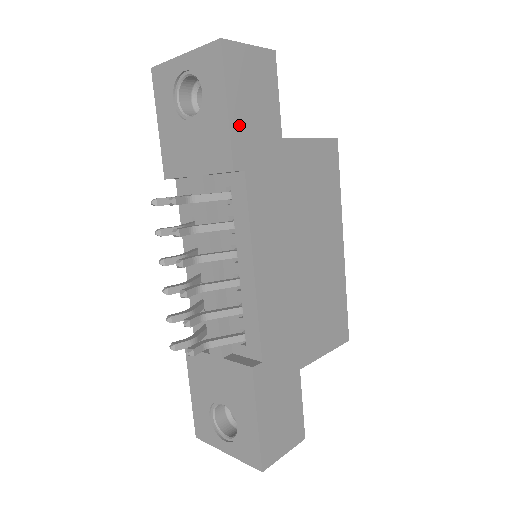
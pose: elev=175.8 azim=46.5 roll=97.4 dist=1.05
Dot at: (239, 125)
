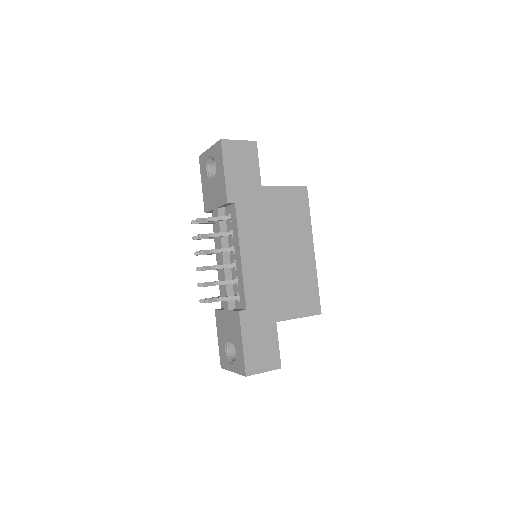
Dot at: (231, 180)
